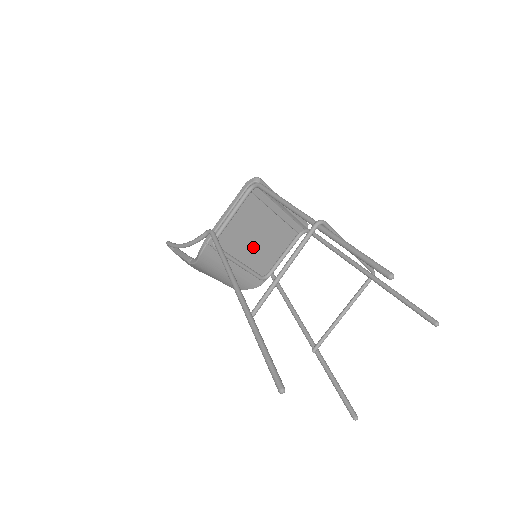
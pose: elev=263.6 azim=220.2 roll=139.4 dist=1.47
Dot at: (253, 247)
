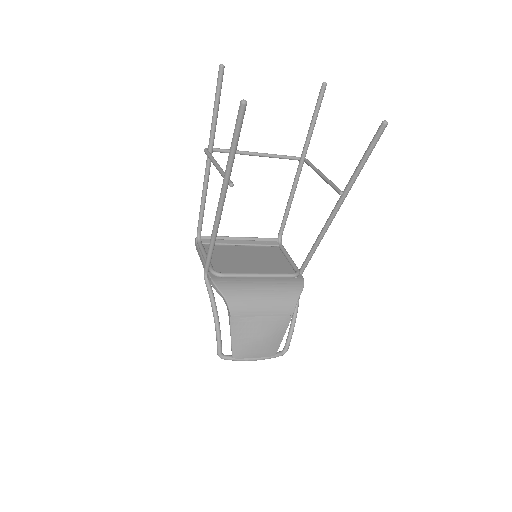
Dot at: (255, 266)
